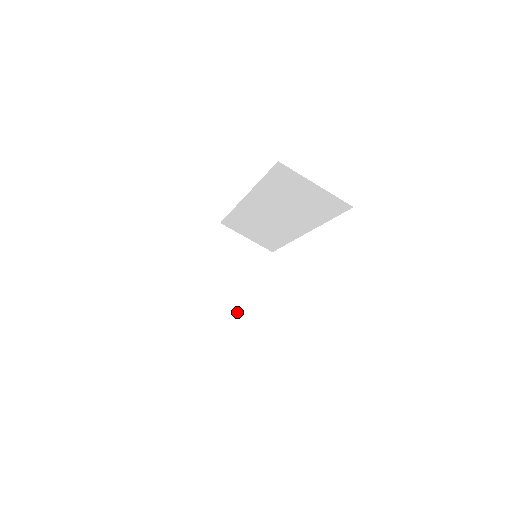
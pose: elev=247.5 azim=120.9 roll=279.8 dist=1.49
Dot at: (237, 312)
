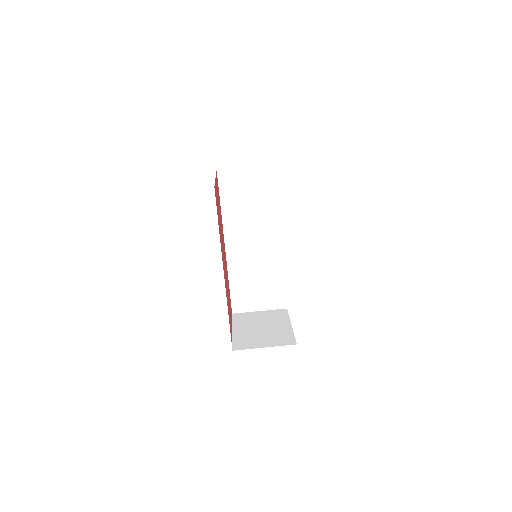
Dot at: (288, 342)
